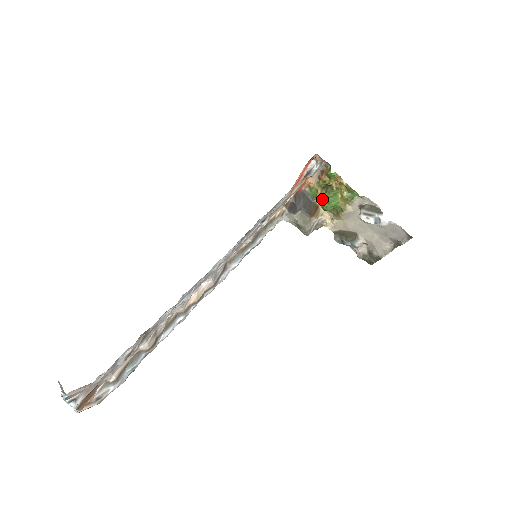
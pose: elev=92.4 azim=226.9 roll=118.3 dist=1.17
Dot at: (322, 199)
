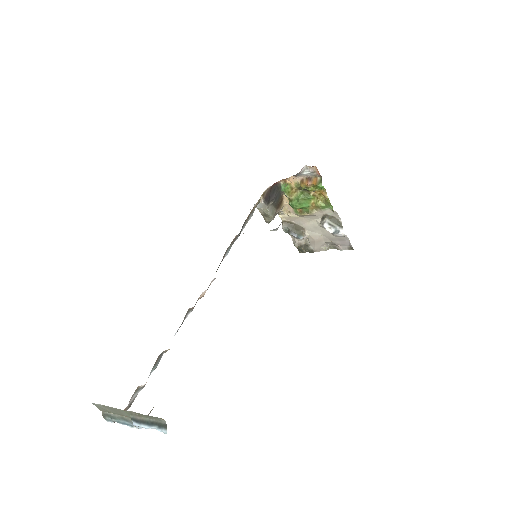
Dot at: (293, 197)
